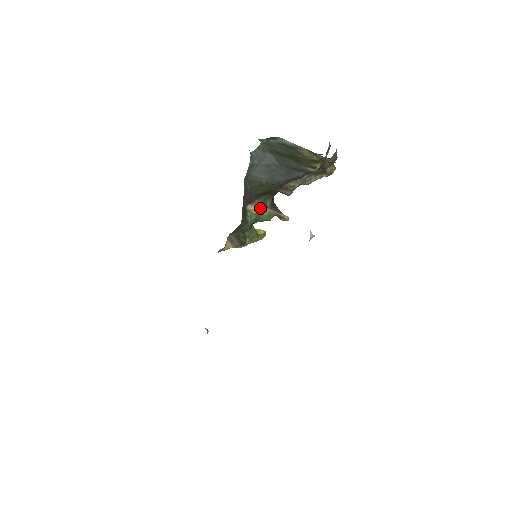
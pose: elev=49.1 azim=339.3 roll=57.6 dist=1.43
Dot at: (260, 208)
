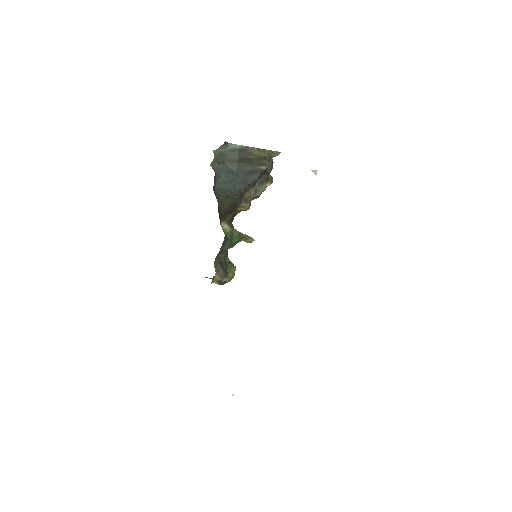
Dot at: (230, 228)
